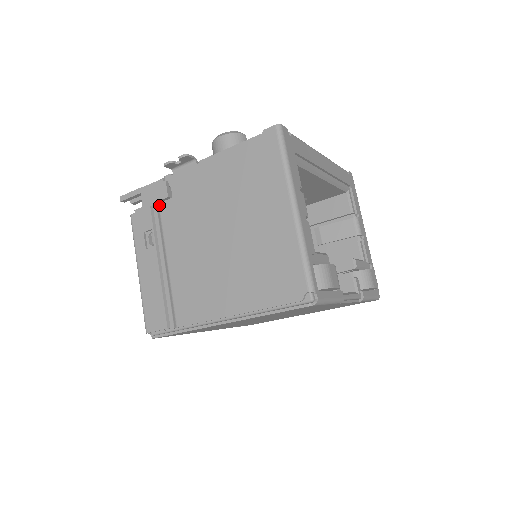
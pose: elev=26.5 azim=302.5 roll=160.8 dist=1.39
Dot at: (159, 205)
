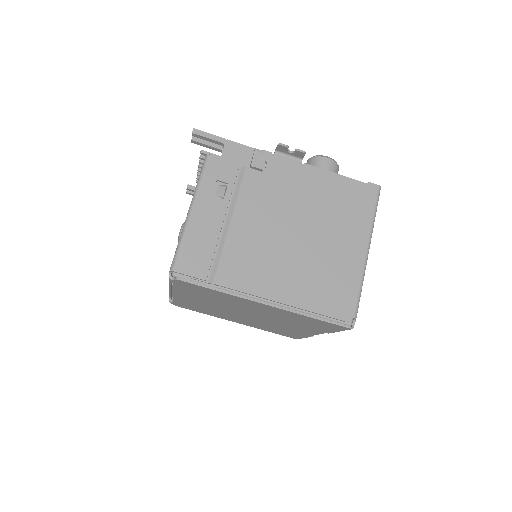
Dot at: (247, 169)
